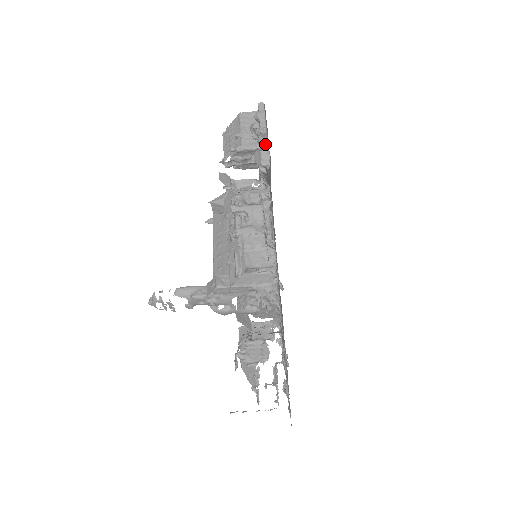
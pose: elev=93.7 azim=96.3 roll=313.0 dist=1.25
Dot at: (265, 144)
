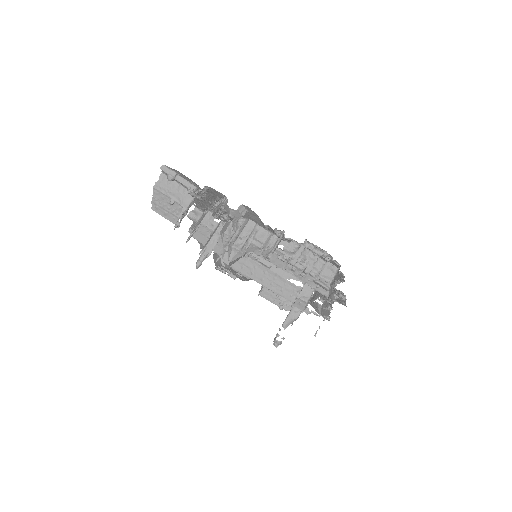
Dot at: (199, 192)
